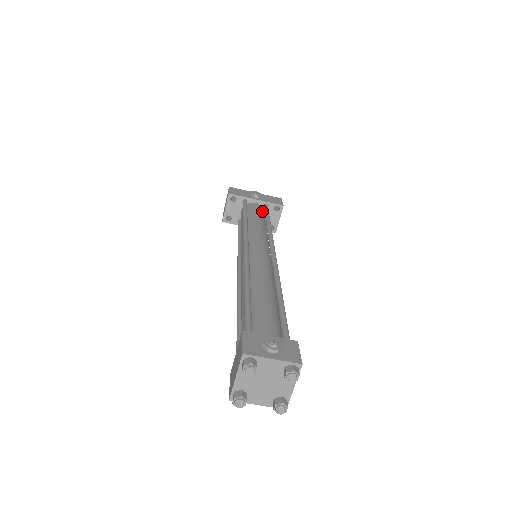
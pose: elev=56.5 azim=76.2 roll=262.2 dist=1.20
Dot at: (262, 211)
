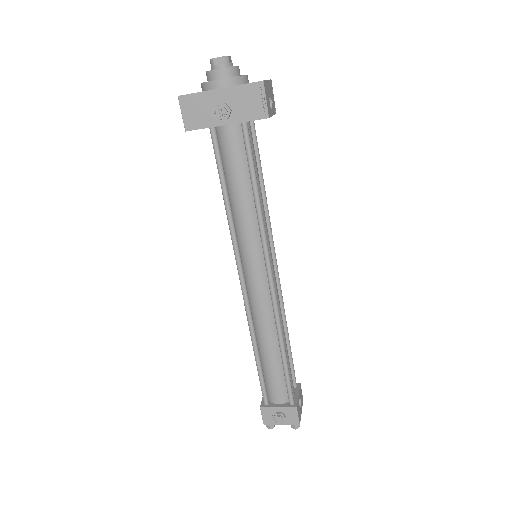
Dot at: (242, 144)
